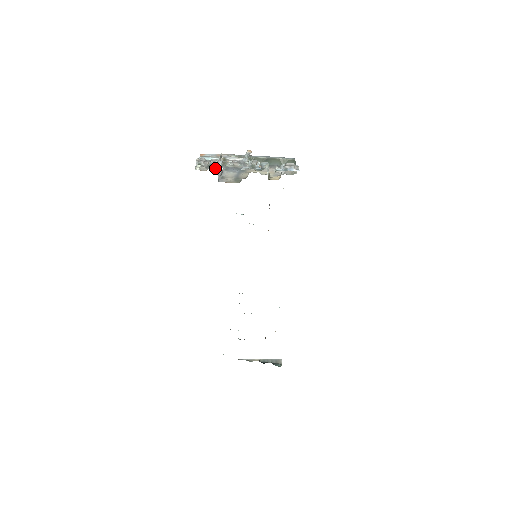
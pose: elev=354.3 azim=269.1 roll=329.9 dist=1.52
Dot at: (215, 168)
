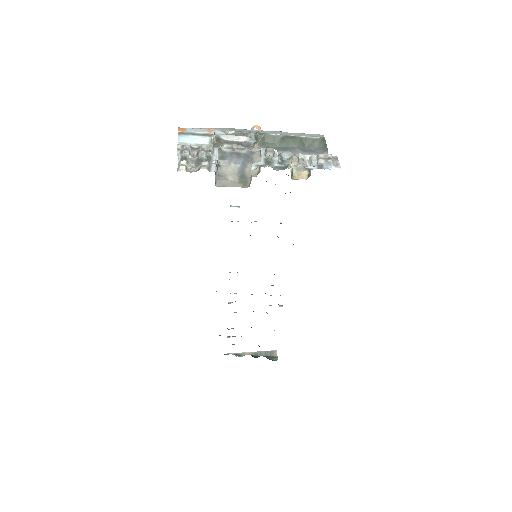
Dot at: (210, 165)
